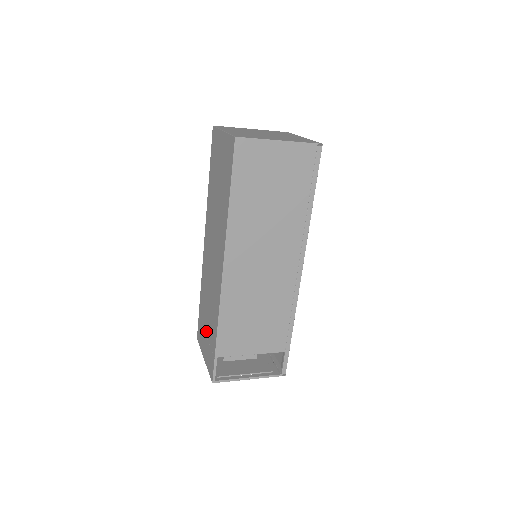
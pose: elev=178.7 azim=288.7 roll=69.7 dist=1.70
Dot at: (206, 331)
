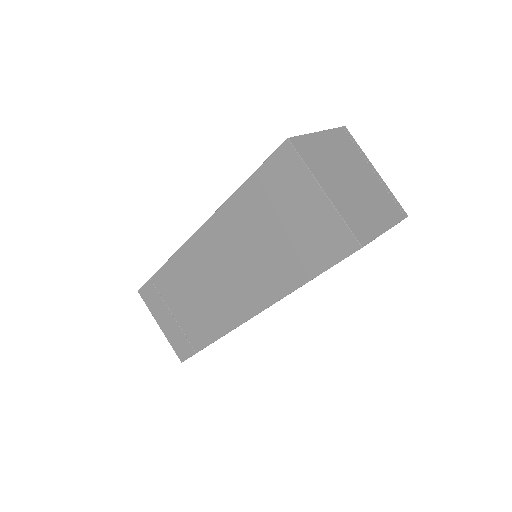
Dot at: (175, 314)
